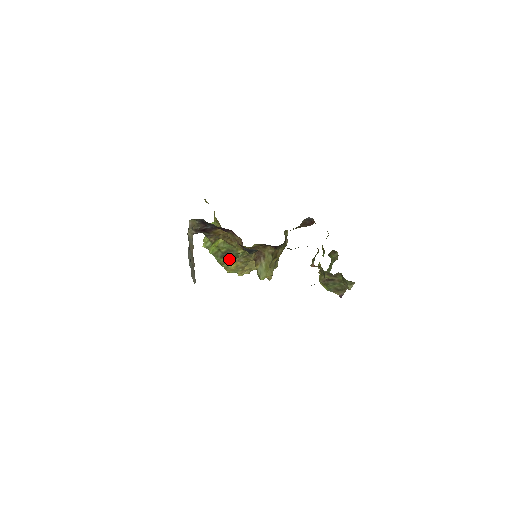
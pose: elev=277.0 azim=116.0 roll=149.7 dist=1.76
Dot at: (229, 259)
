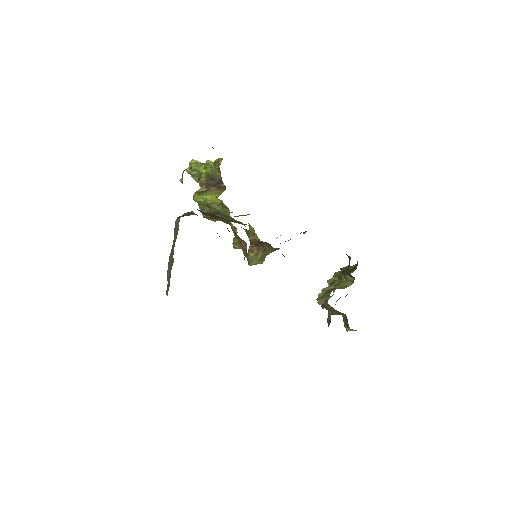
Dot at: (217, 218)
